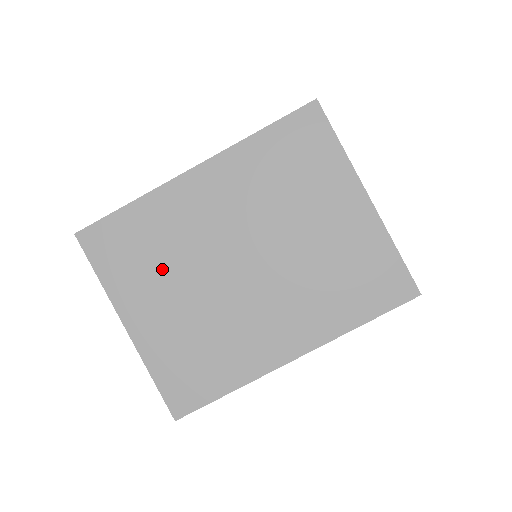
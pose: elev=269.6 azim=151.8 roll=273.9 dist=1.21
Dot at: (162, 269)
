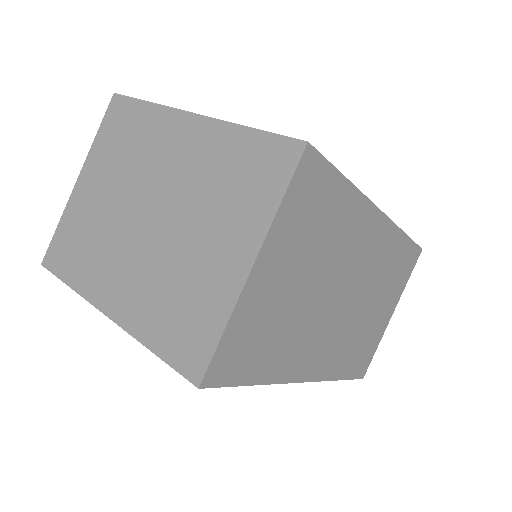
Dot at: (119, 165)
